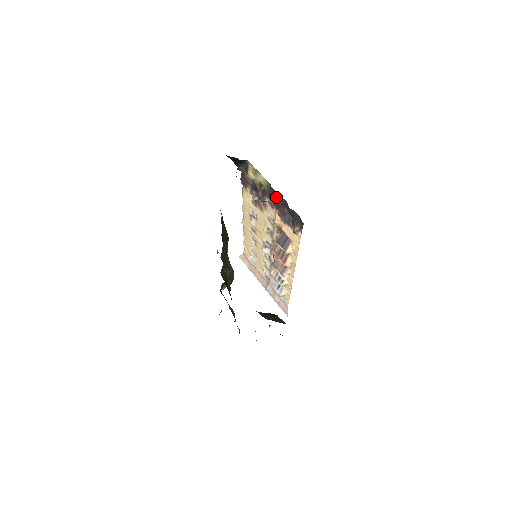
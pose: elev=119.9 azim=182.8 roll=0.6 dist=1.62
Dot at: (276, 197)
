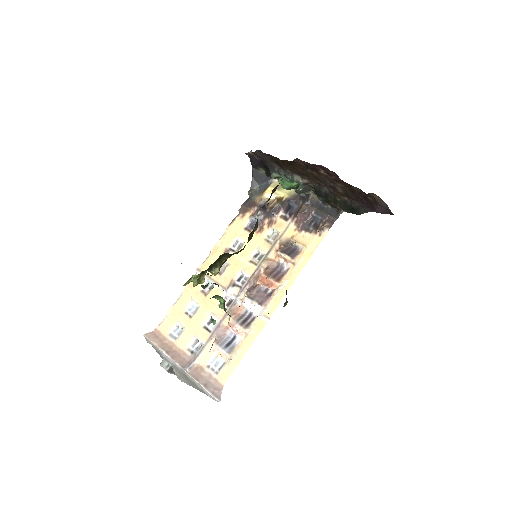
Dot at: (304, 202)
